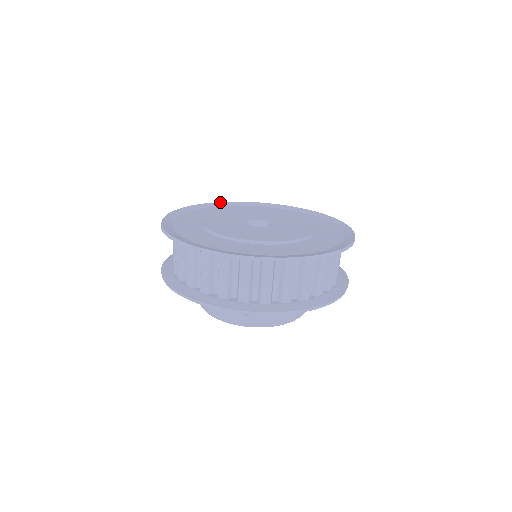
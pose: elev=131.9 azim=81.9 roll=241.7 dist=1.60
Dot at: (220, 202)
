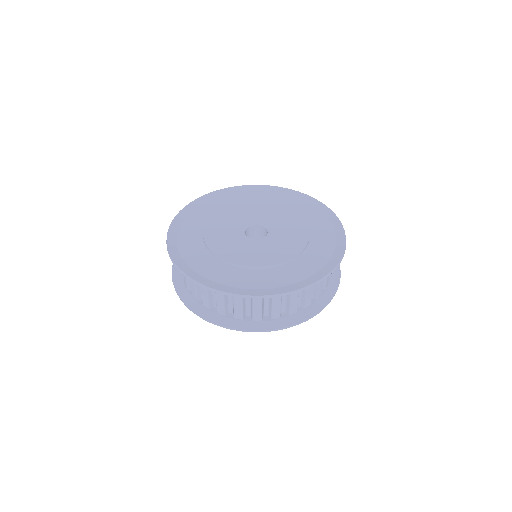
Dot at: (210, 193)
